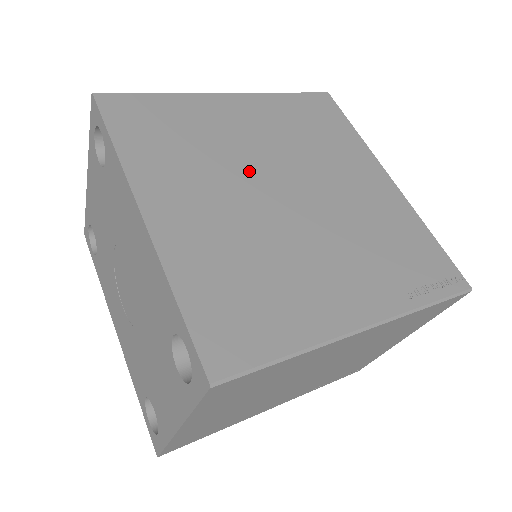
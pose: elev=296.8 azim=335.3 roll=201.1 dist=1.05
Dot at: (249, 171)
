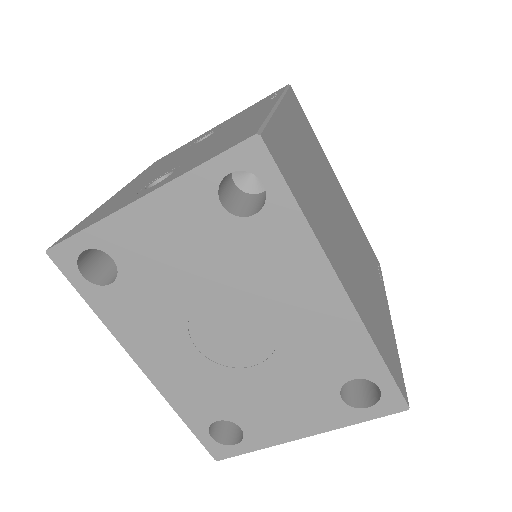
Dot at: (329, 207)
